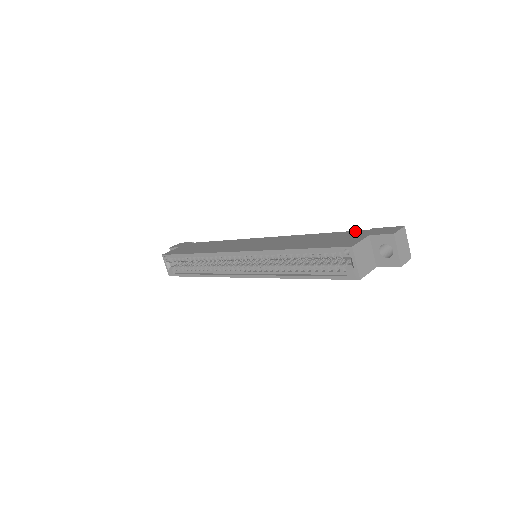
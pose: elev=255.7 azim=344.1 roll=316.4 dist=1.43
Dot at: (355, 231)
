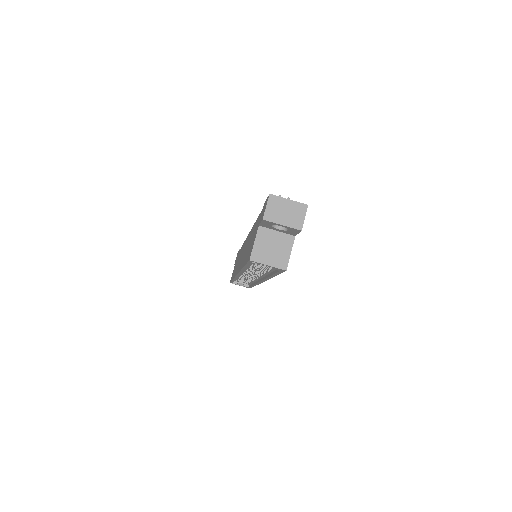
Dot at: (259, 215)
